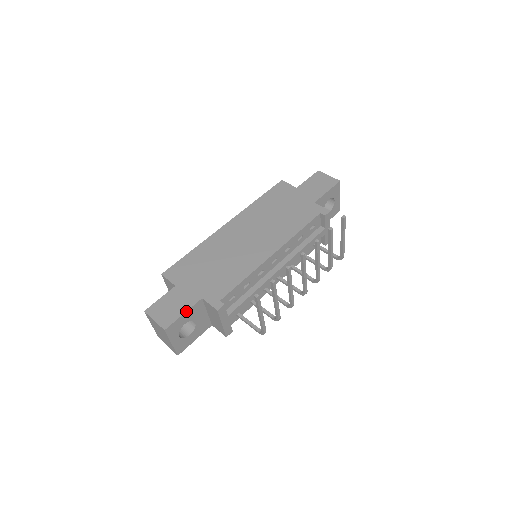
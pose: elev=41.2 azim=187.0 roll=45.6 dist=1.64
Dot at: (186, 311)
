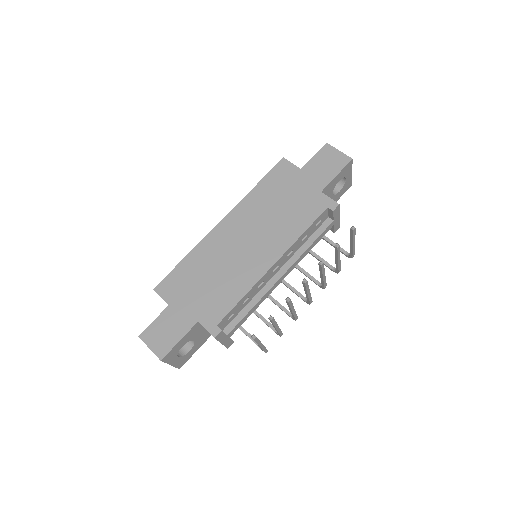
Dot at: (182, 338)
